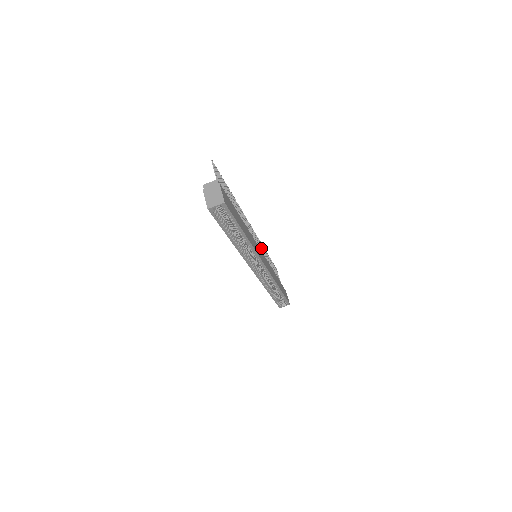
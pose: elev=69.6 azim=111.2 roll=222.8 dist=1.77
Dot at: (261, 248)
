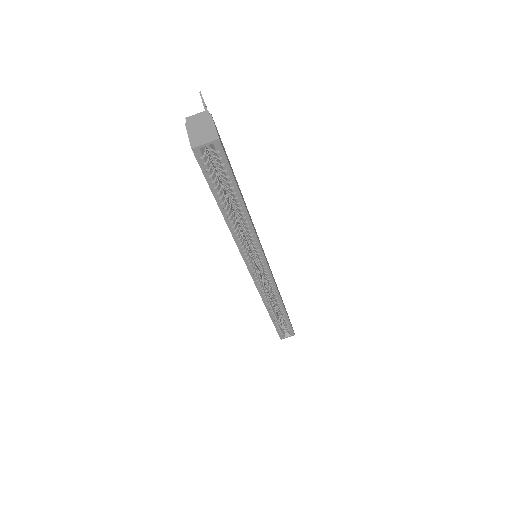
Dot at: occluded
